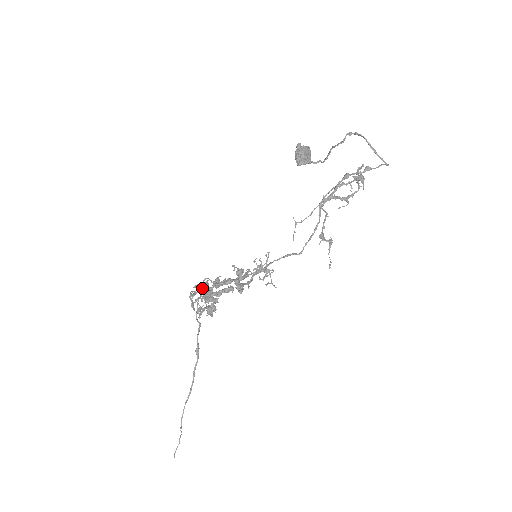
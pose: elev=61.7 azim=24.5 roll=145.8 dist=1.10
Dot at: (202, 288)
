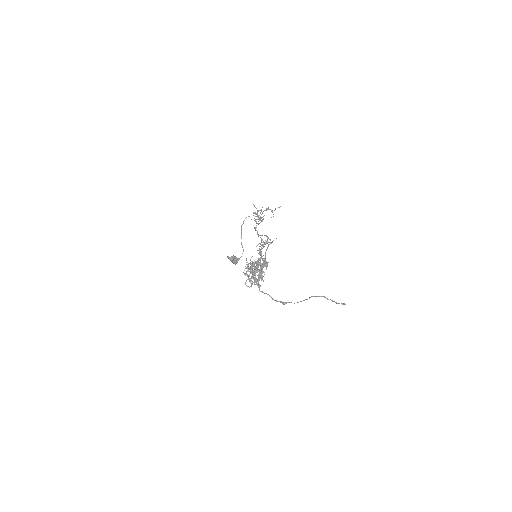
Dot at: (248, 268)
